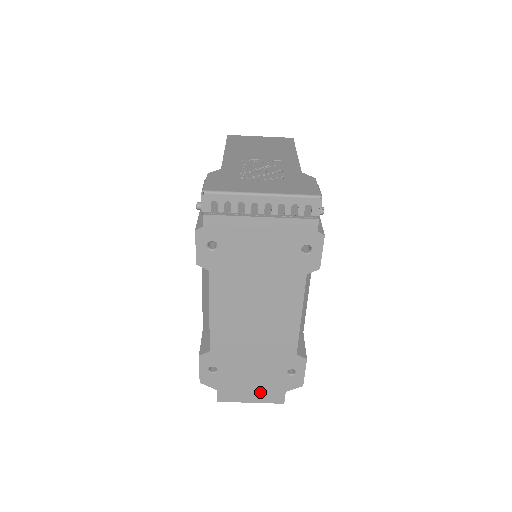
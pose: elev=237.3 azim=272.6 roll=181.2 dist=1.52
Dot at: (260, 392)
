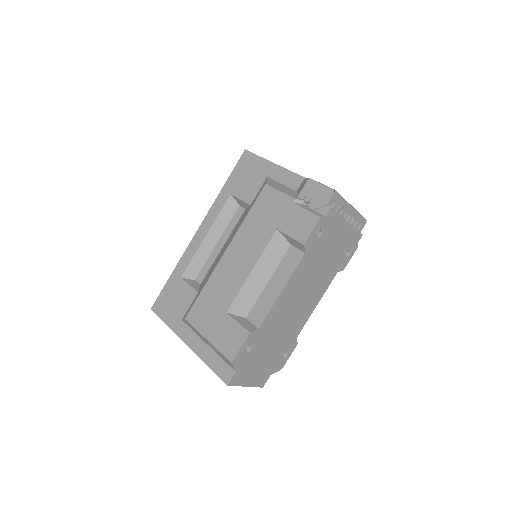
Dot at: (258, 375)
